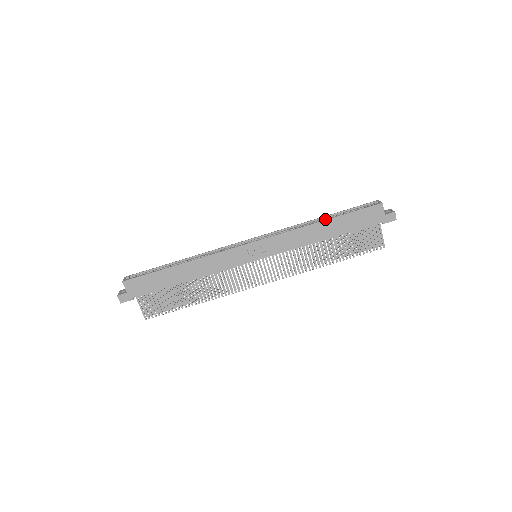
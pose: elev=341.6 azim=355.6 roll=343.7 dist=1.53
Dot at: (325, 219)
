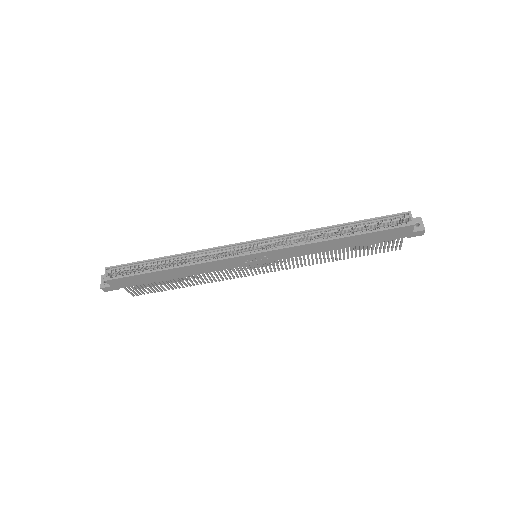
Dot at: (342, 229)
